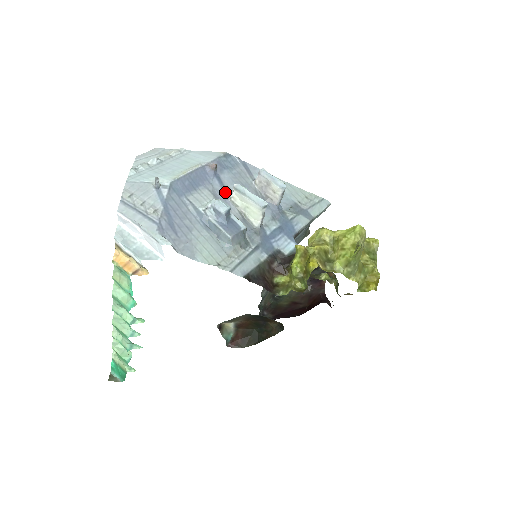
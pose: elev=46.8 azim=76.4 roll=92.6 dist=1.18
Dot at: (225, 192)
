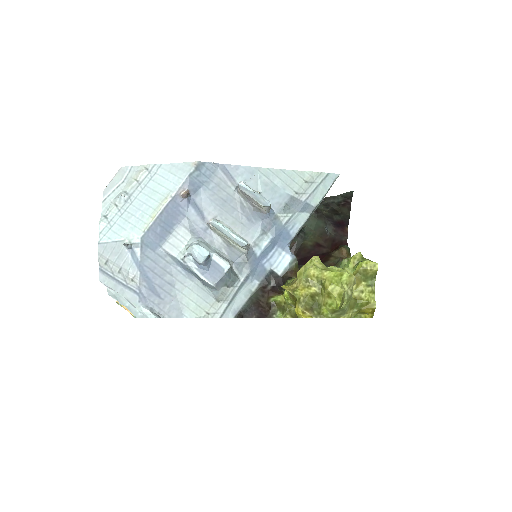
Dot at: (204, 220)
